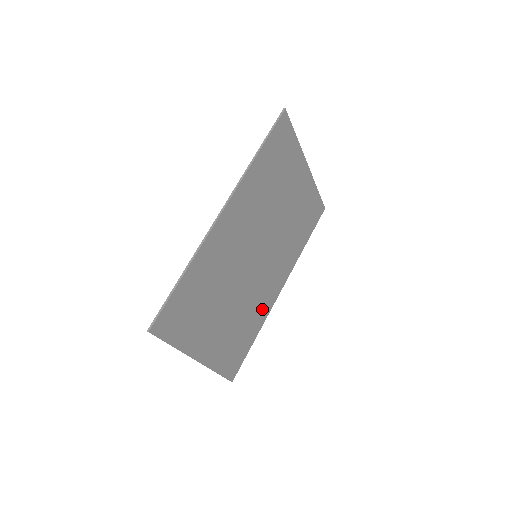
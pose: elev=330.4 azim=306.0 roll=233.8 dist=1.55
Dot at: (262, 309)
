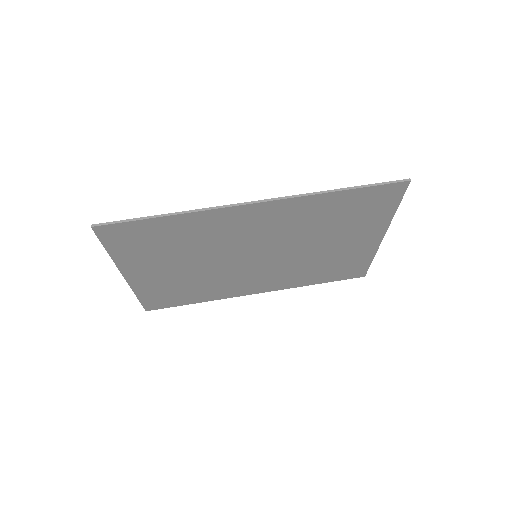
Dot at: (224, 291)
